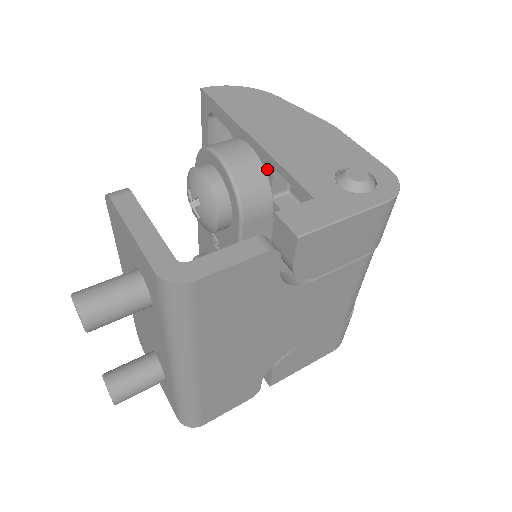
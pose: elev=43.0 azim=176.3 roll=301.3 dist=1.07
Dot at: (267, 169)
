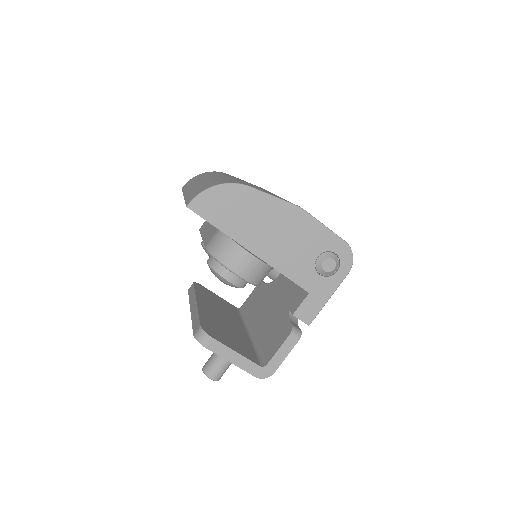
Dot at: occluded
